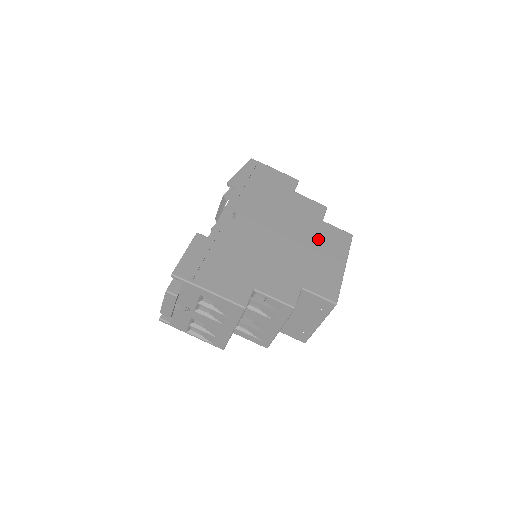
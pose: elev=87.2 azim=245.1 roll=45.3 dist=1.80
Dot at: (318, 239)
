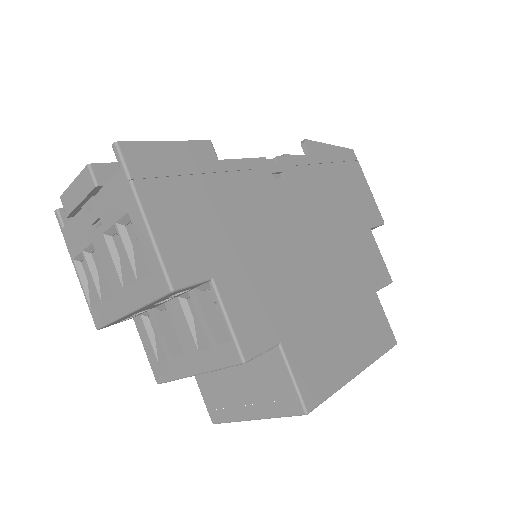
Dot at: (353, 306)
